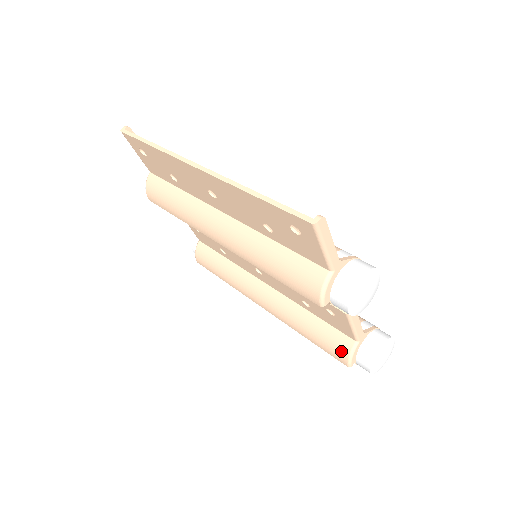
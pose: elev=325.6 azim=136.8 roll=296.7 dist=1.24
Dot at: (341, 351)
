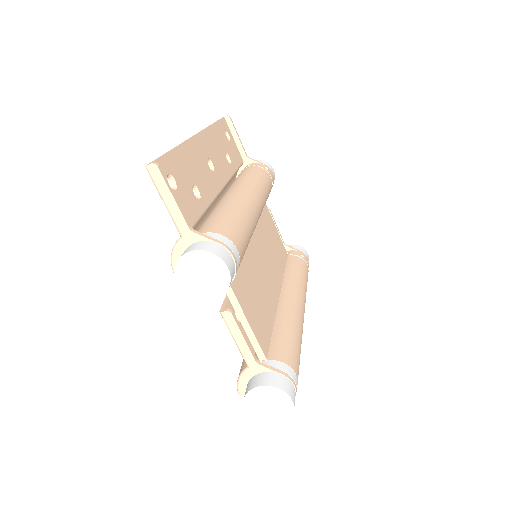
Dot at: occluded
